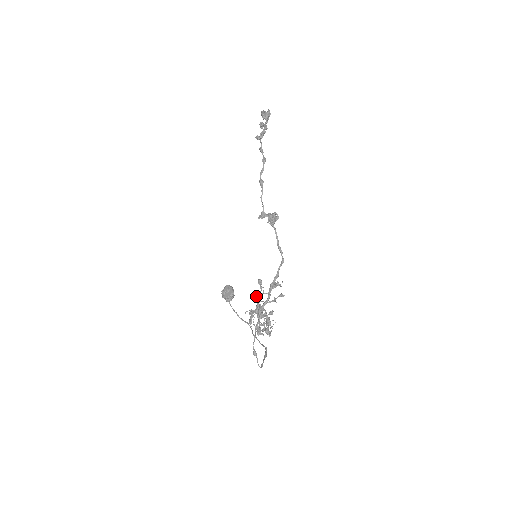
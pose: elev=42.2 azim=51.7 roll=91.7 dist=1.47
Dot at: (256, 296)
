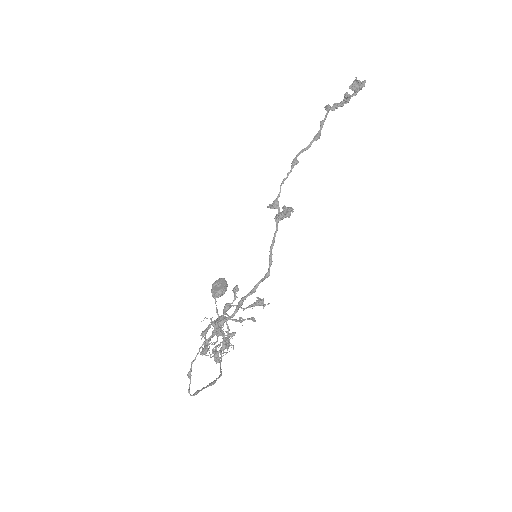
Dot at: occluded
